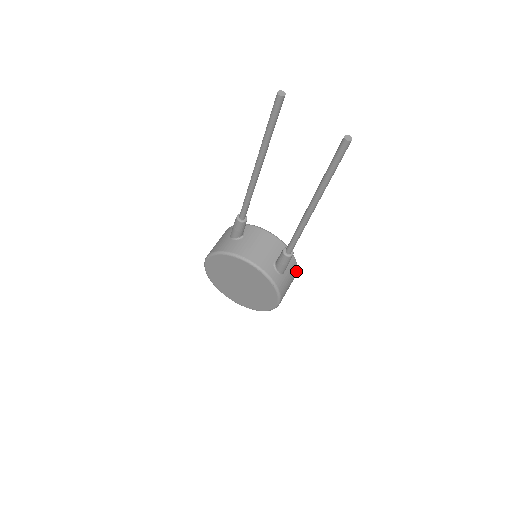
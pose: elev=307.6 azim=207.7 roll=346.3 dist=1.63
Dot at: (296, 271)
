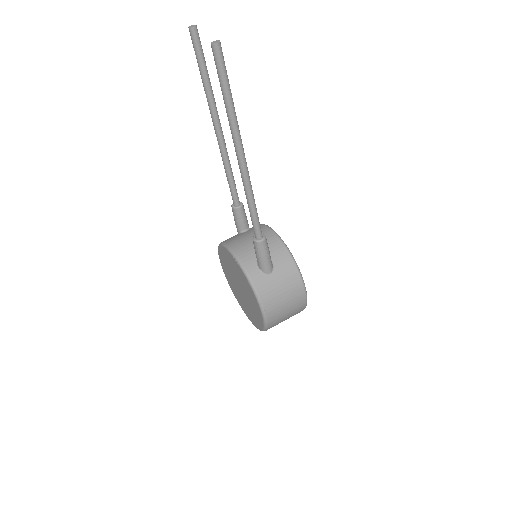
Dot at: (300, 284)
